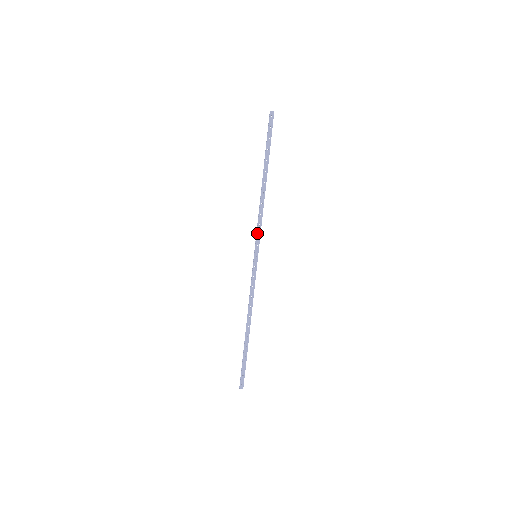
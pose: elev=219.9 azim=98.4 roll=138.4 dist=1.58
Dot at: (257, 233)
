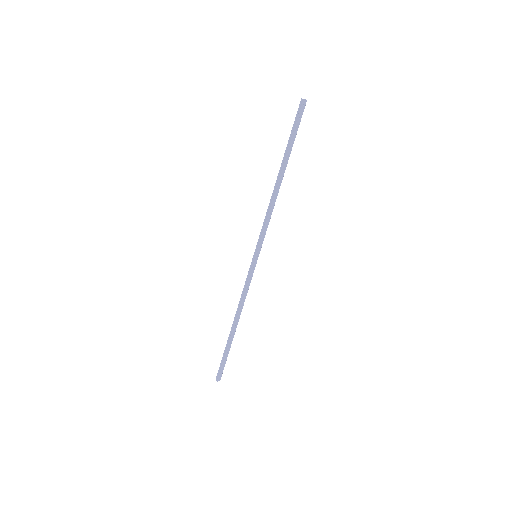
Dot at: (263, 233)
